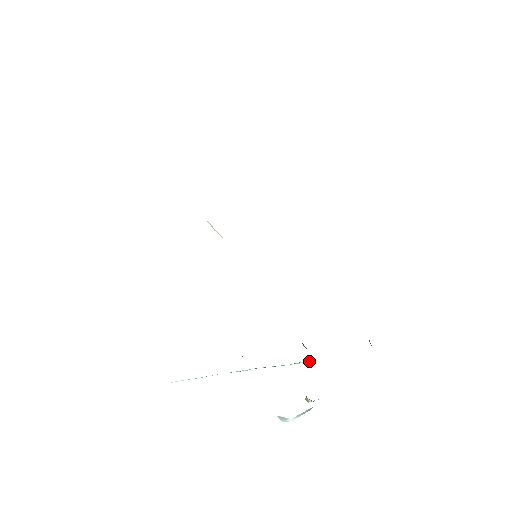
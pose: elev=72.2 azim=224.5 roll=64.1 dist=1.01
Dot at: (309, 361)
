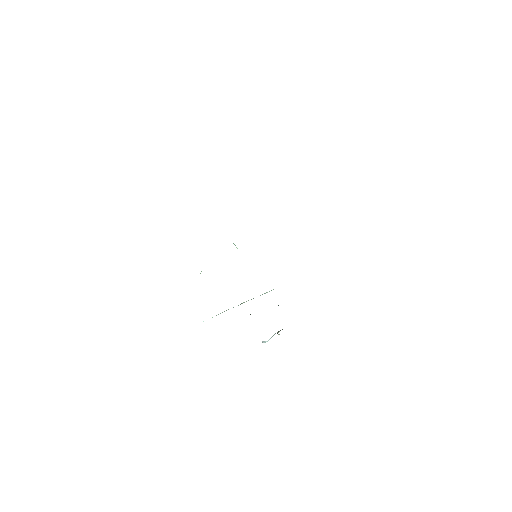
Dot at: occluded
